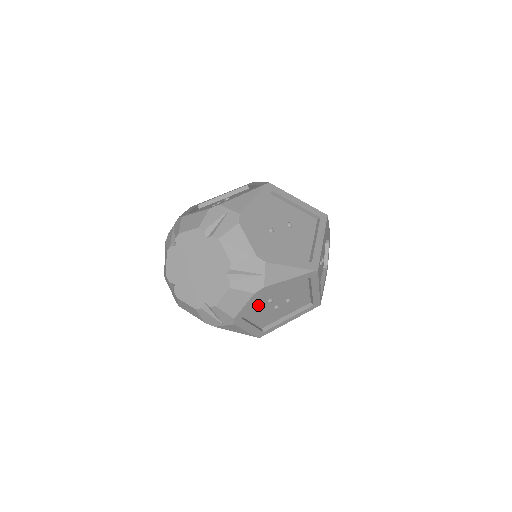
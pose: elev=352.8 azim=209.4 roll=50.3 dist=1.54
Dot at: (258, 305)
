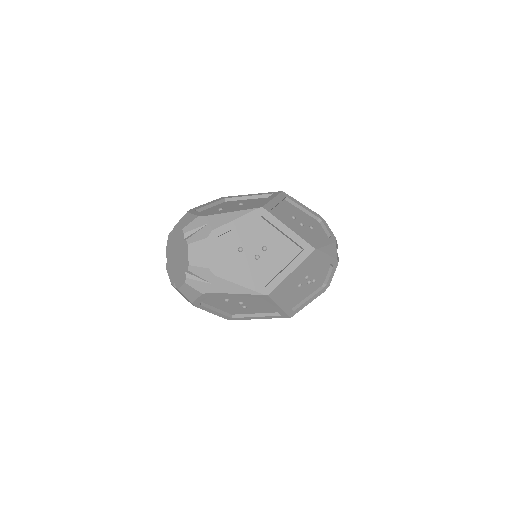
Dot at: (231, 256)
